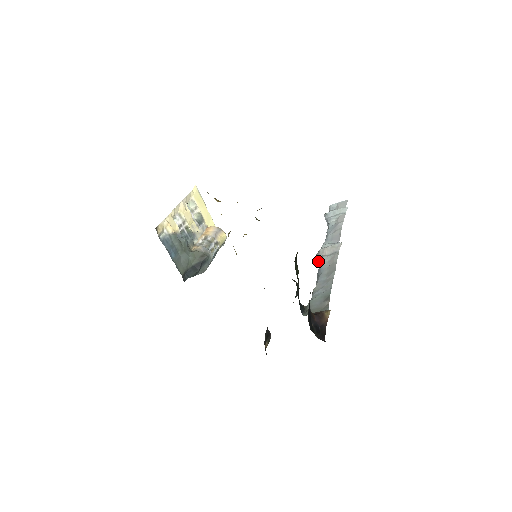
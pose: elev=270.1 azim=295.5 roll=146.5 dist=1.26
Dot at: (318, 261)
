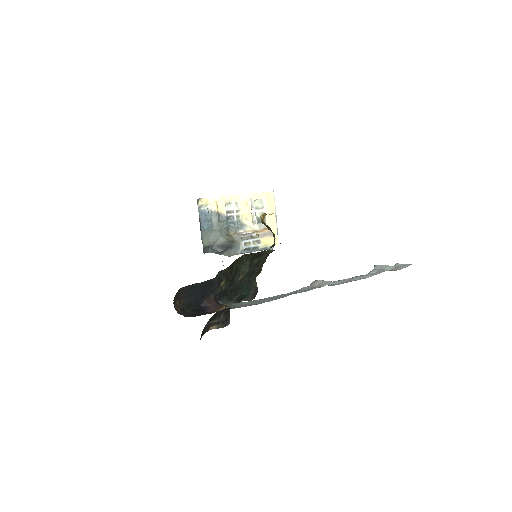
Dot at: (303, 287)
